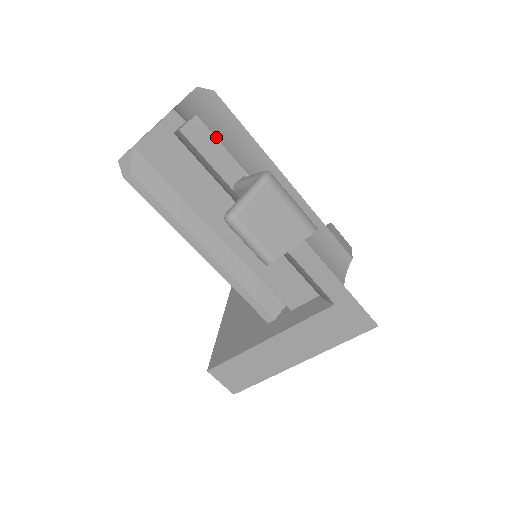
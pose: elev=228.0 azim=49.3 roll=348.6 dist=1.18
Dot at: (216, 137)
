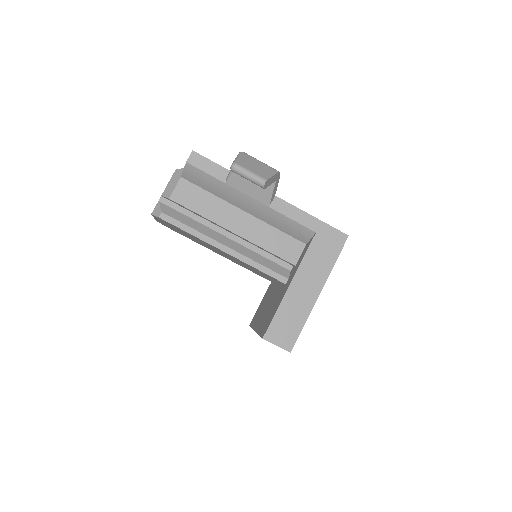
Dot at: occluded
